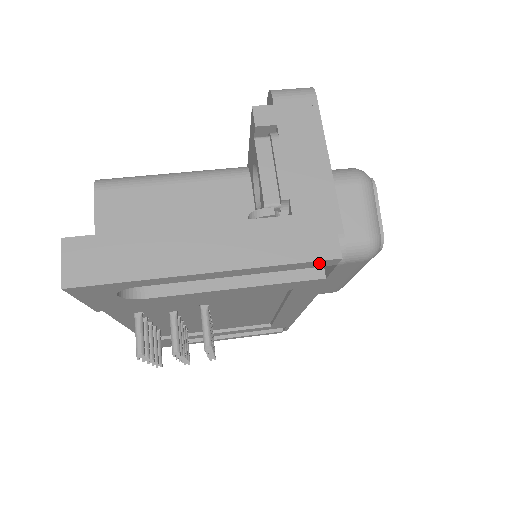
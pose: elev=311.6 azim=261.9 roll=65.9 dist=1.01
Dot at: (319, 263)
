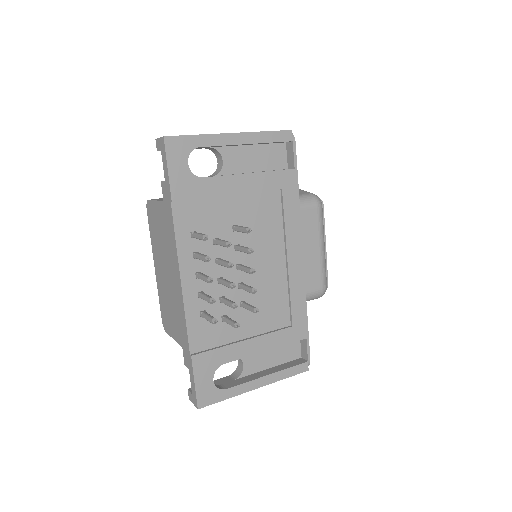
Dot at: (283, 135)
